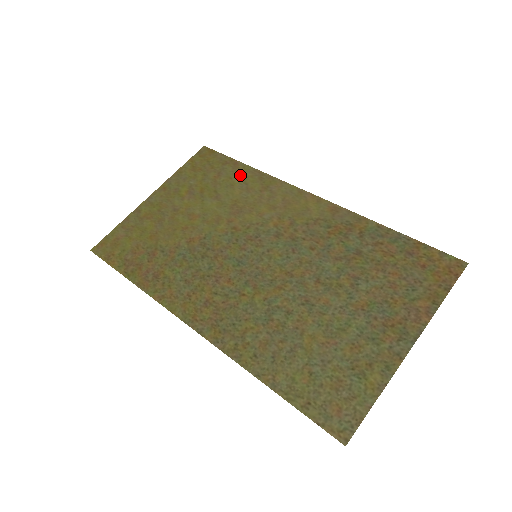
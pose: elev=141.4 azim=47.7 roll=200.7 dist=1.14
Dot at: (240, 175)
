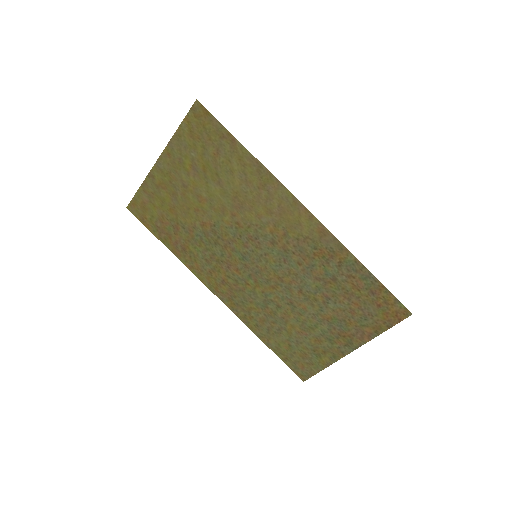
Dot at: (238, 160)
